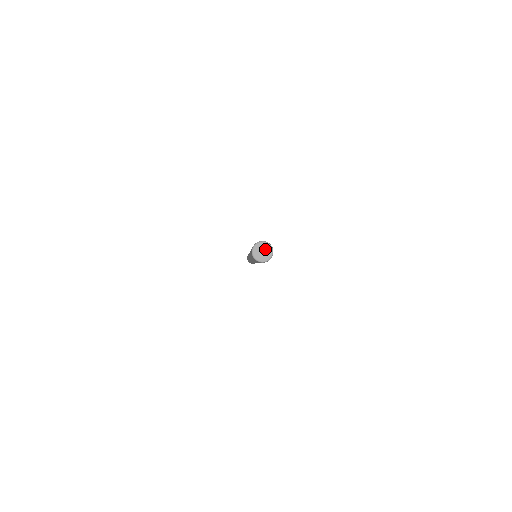
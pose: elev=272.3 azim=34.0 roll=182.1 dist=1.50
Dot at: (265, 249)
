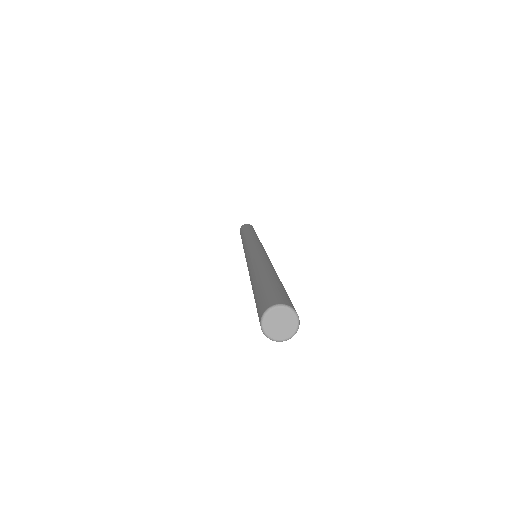
Dot at: (287, 322)
